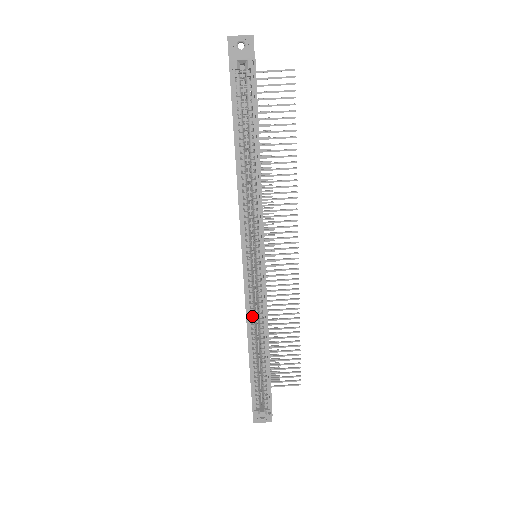
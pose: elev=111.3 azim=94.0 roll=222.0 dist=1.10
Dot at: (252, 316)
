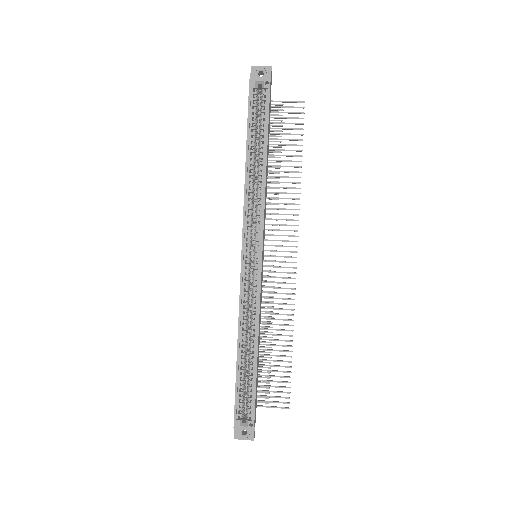
Dot at: (245, 311)
